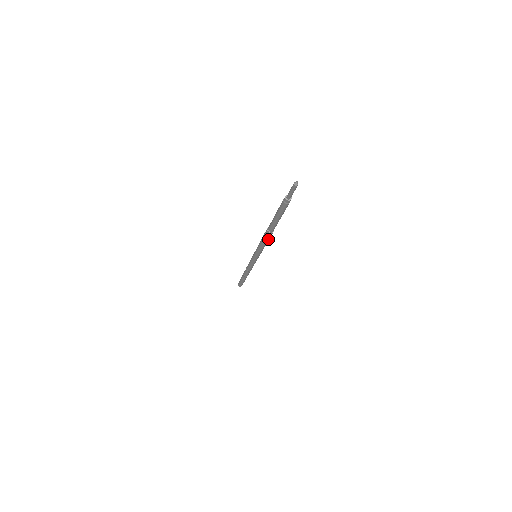
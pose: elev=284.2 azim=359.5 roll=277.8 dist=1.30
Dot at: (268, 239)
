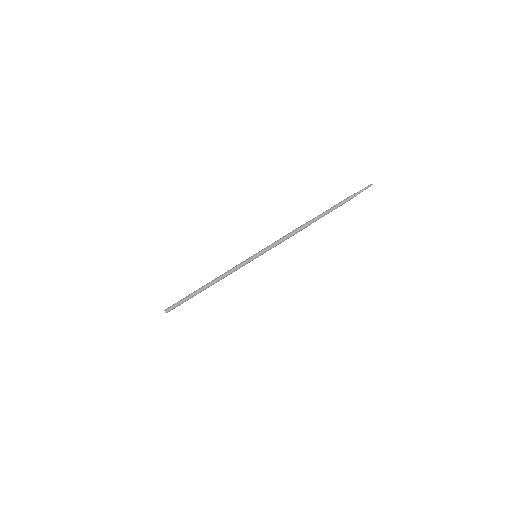
Dot at: (299, 231)
